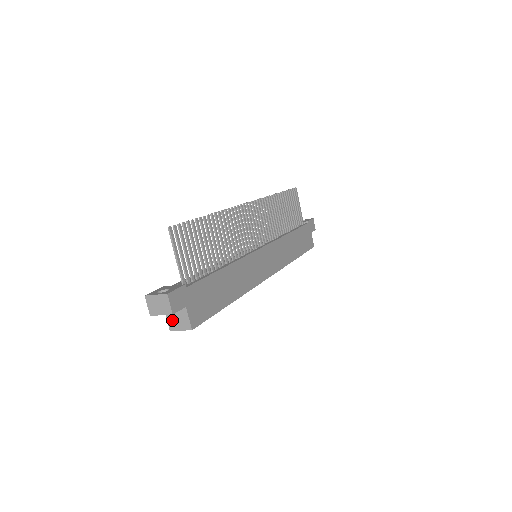
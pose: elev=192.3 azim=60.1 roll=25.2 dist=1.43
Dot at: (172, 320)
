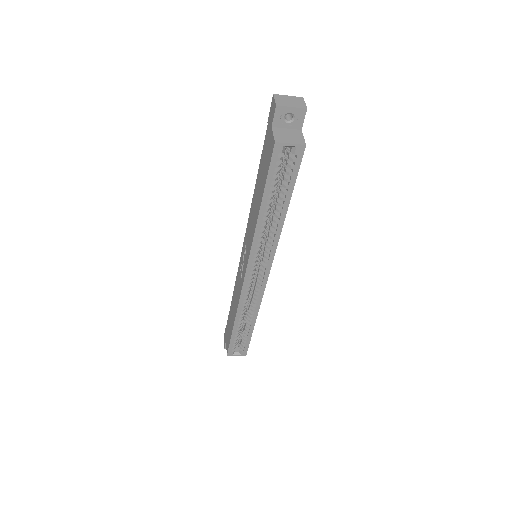
Dot at: (281, 135)
